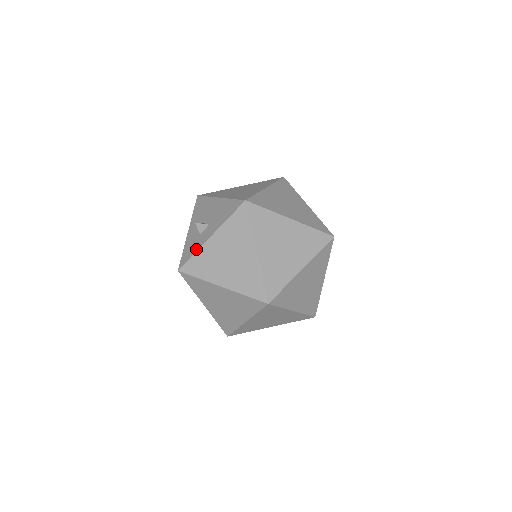
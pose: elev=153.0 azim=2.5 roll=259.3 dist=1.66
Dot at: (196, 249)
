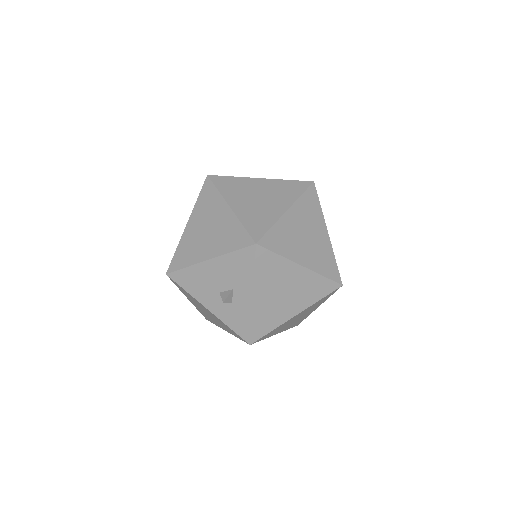
Dot at: (248, 317)
